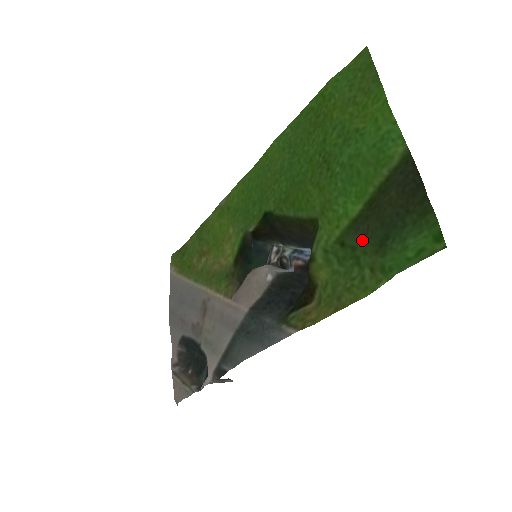
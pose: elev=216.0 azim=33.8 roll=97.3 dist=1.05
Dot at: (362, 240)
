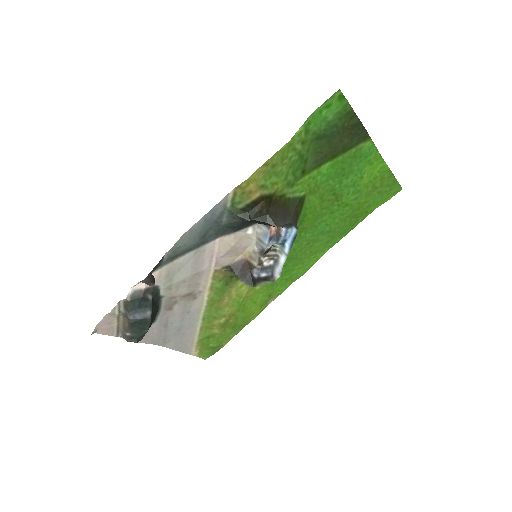
Dot at: (313, 154)
